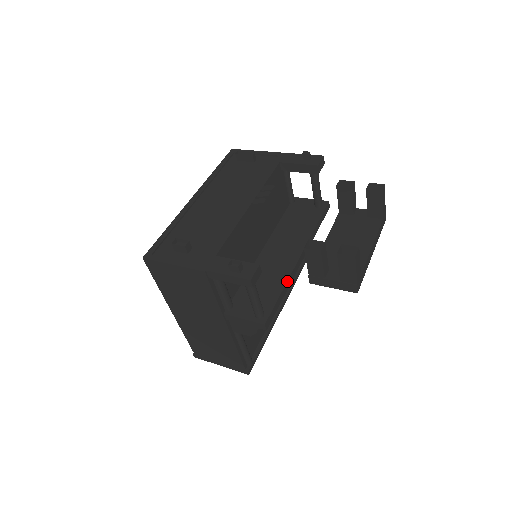
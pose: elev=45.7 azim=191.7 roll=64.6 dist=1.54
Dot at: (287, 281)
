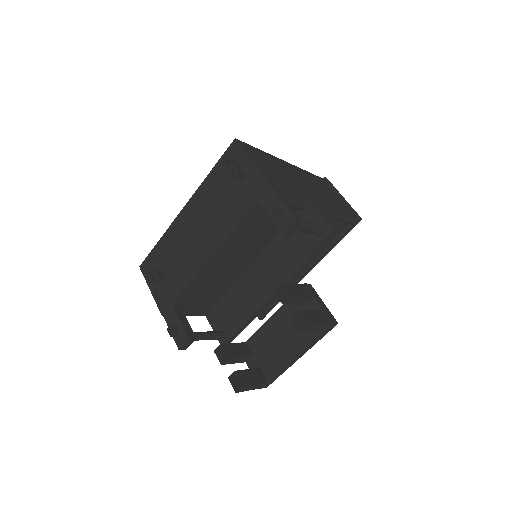
Dot at: (252, 316)
